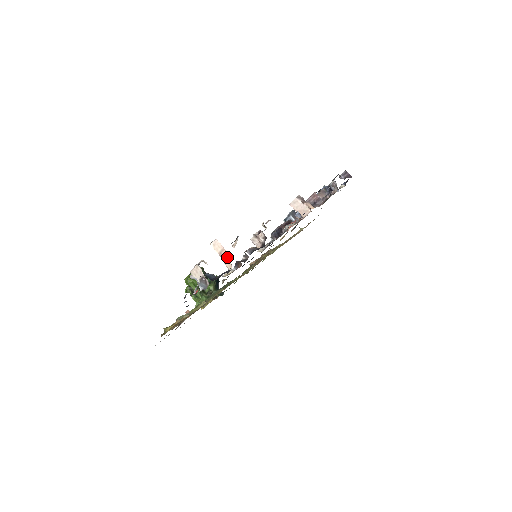
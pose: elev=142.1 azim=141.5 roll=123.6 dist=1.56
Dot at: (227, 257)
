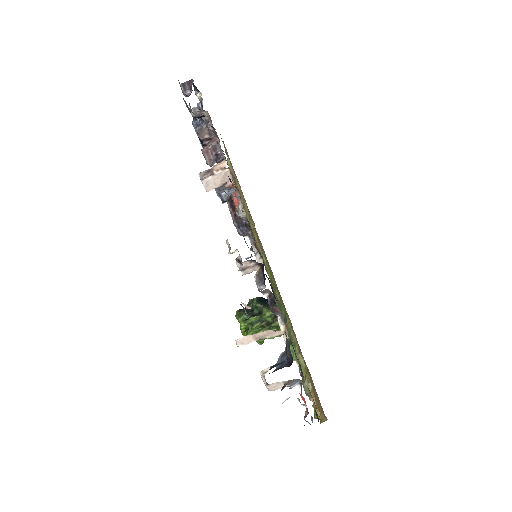
Dot at: (266, 334)
